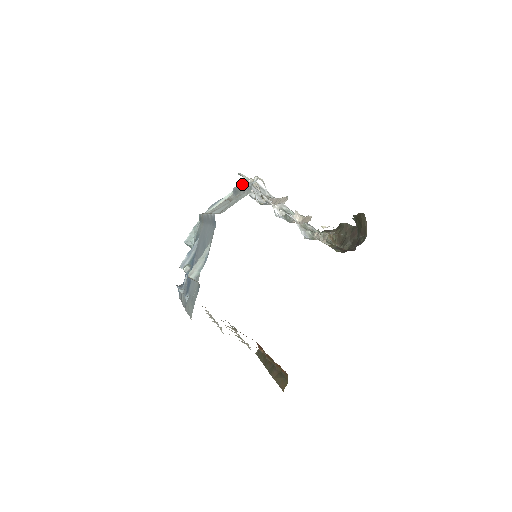
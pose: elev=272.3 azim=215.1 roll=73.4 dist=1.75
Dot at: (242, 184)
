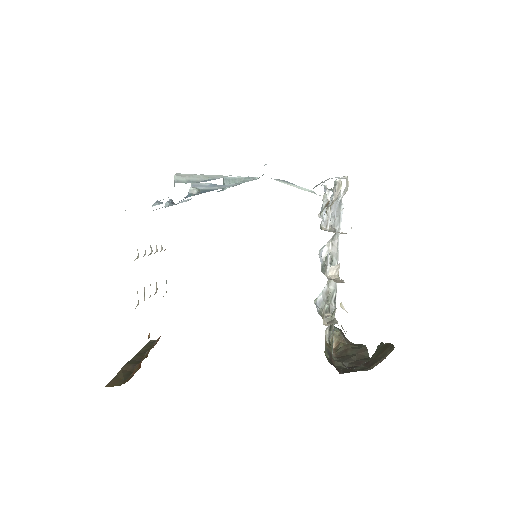
Dot at: occluded
